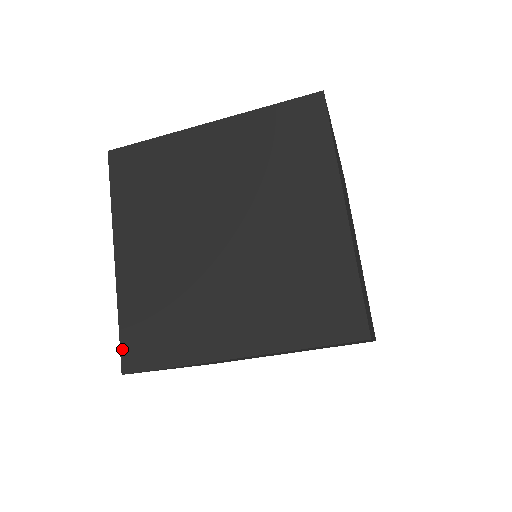
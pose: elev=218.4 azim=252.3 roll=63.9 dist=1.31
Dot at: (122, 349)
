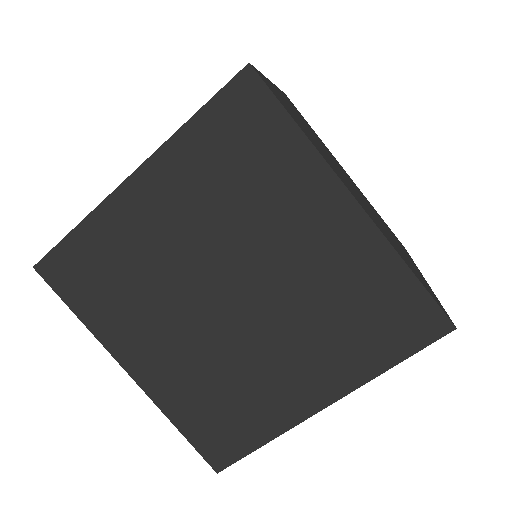
Dot at: occluded
